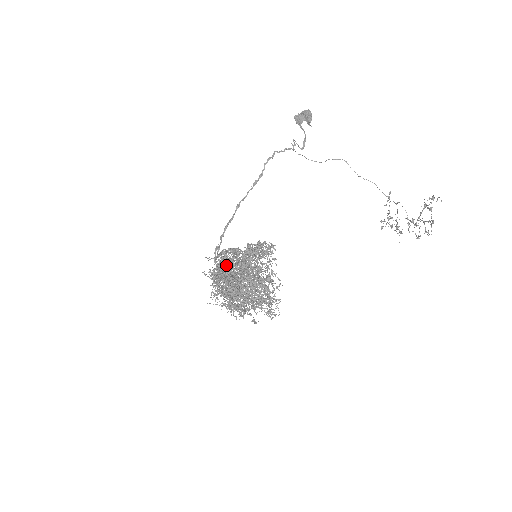
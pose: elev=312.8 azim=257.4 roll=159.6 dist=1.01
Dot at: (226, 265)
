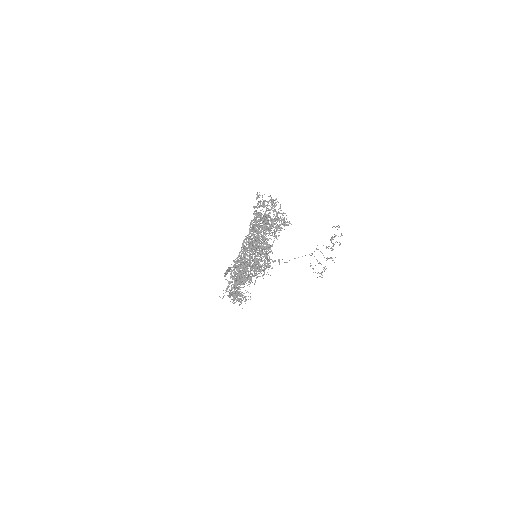
Dot at: (240, 257)
